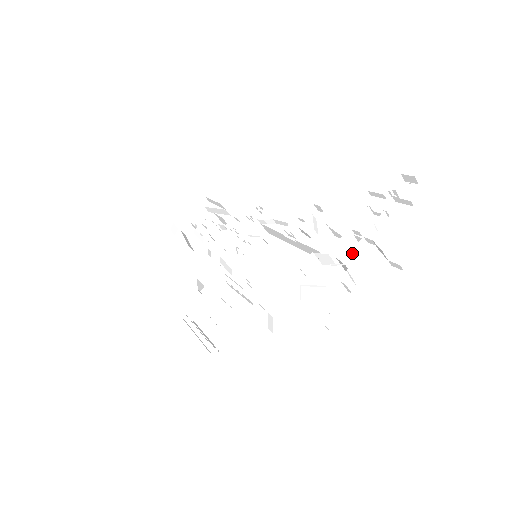
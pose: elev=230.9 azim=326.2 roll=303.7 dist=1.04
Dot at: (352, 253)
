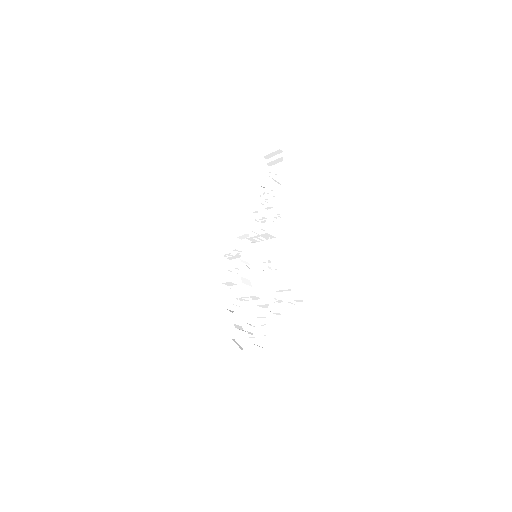
Dot at: (259, 318)
